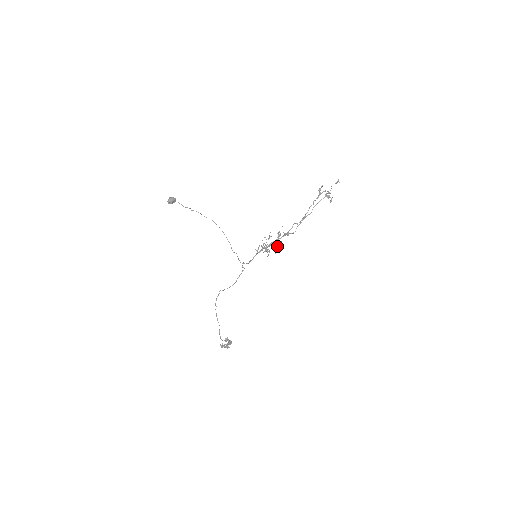
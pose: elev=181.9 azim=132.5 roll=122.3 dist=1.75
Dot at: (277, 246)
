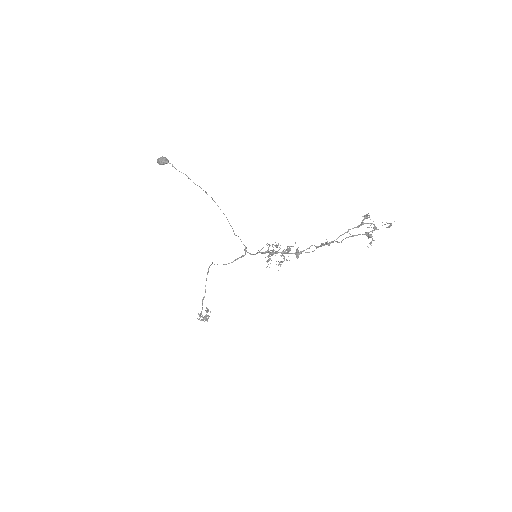
Dot at: occluded
